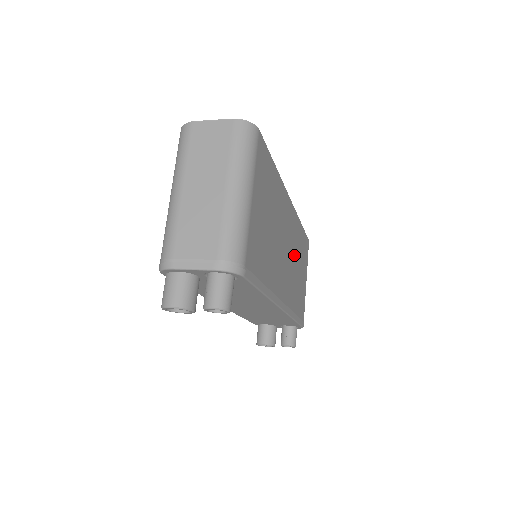
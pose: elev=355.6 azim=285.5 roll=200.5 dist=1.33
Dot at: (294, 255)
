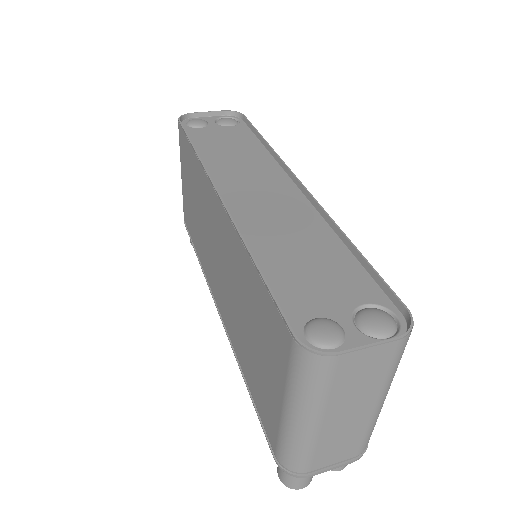
Dot at: occluded
